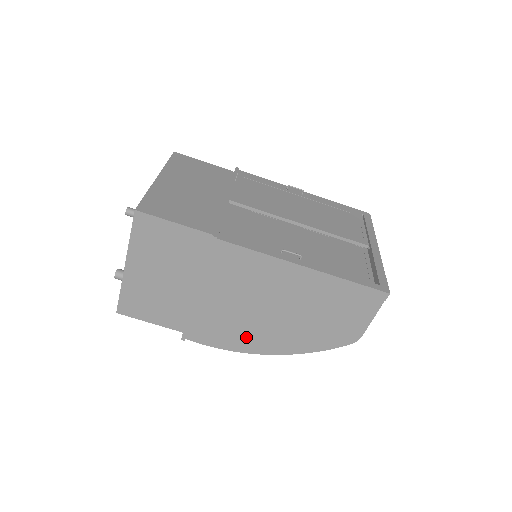
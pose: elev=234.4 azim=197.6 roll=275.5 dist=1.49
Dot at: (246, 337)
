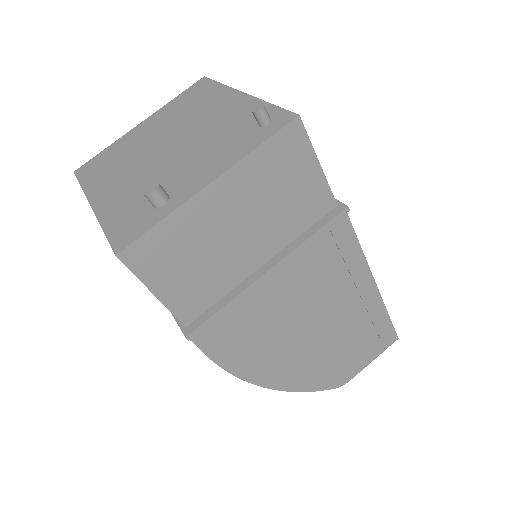
Dot at: (261, 355)
